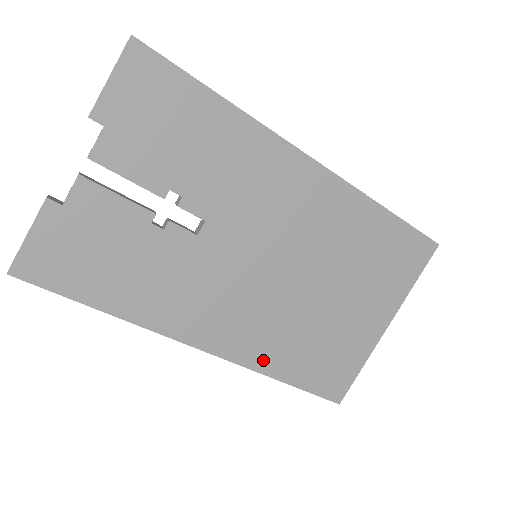
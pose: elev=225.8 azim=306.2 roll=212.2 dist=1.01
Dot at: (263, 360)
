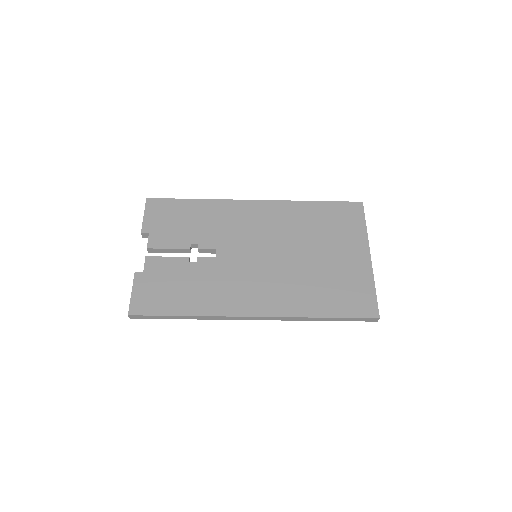
Dot at: (299, 308)
